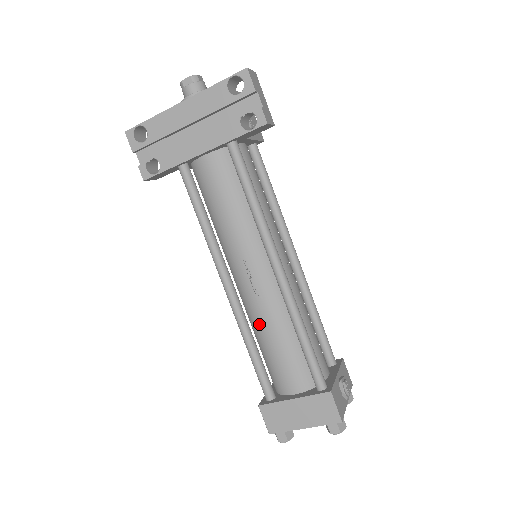
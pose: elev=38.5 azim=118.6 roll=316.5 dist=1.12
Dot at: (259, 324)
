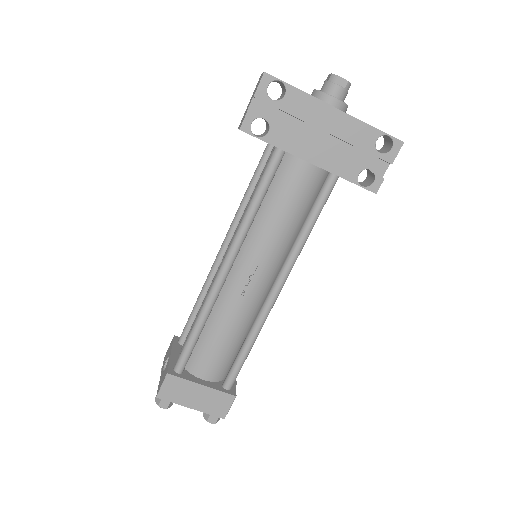
Dot at: (222, 314)
